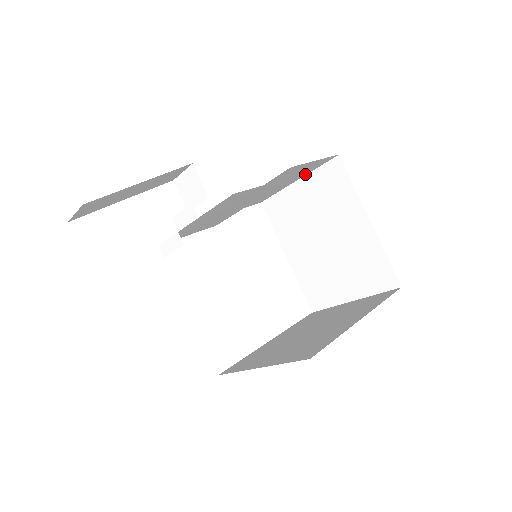
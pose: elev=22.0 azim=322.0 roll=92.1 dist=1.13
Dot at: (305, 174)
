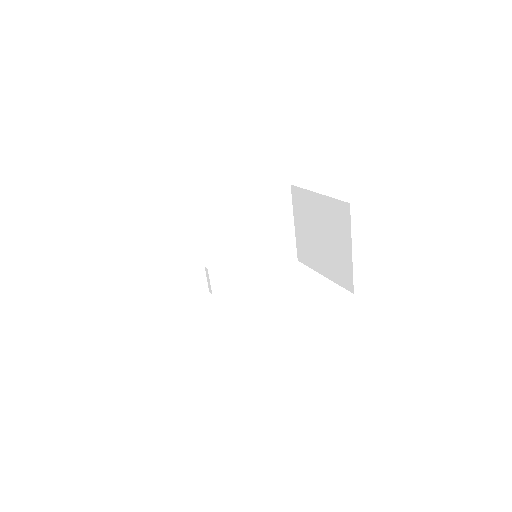
Dot at: (291, 214)
